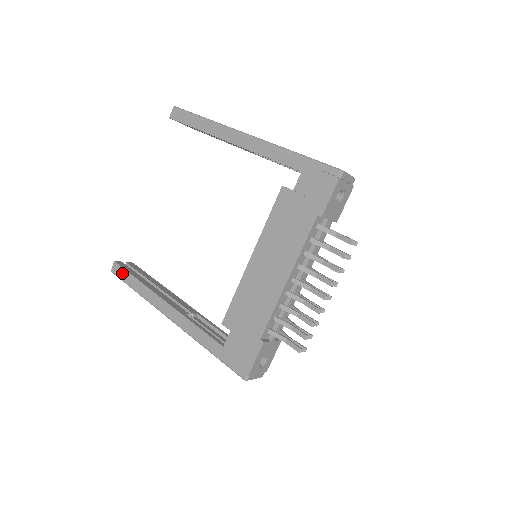
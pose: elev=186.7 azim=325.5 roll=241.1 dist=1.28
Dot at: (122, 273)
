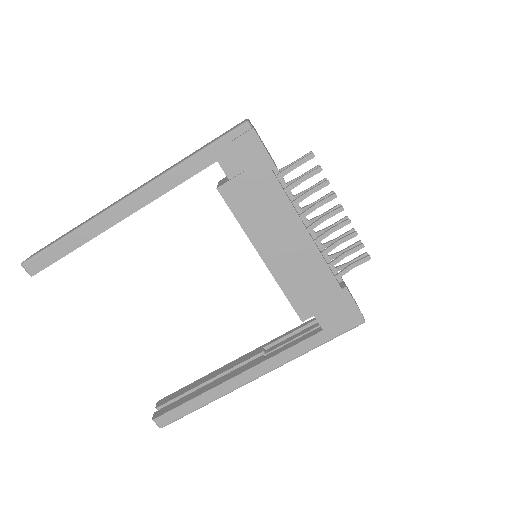
Dot at: (173, 415)
